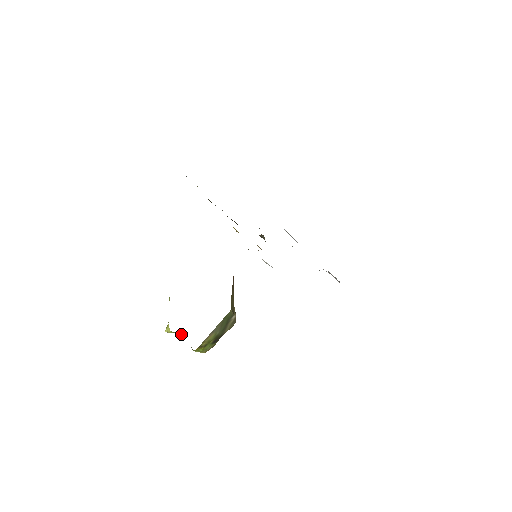
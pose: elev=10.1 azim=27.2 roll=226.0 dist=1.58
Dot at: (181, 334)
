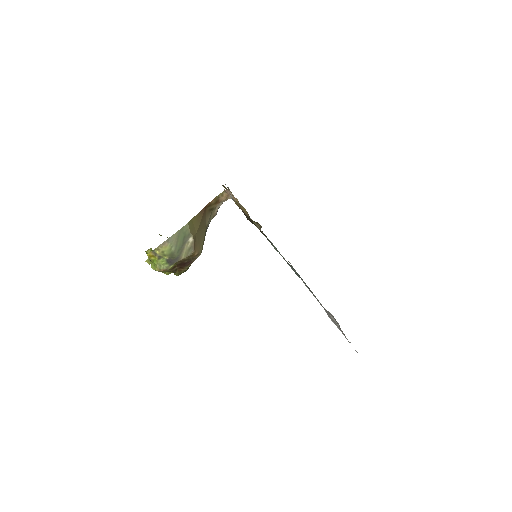
Dot at: occluded
